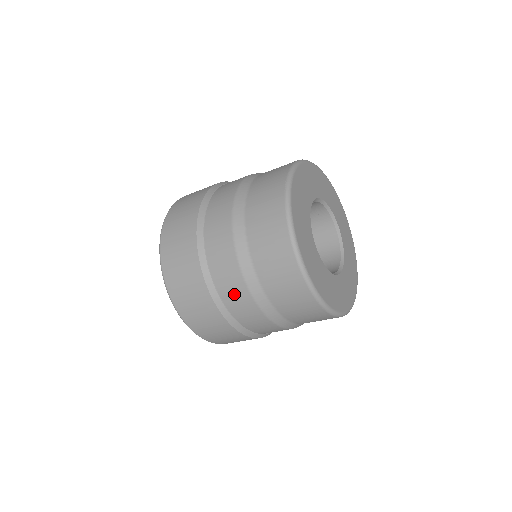
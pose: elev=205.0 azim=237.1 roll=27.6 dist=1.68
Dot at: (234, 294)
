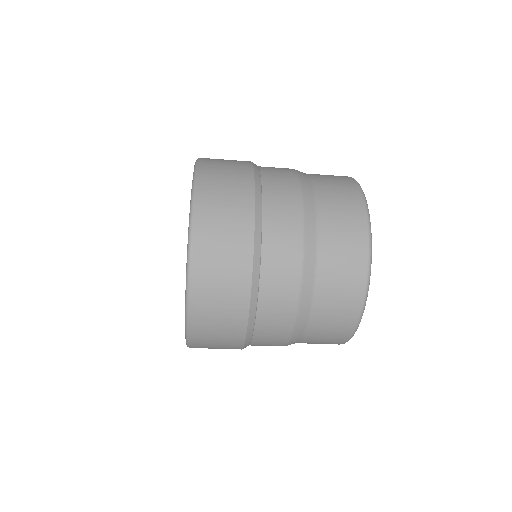
Dot at: (282, 220)
